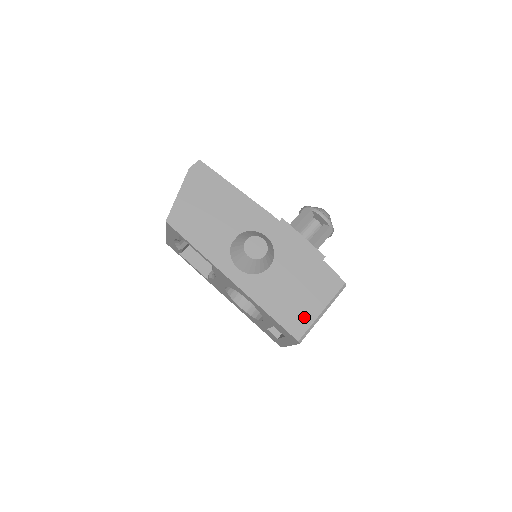
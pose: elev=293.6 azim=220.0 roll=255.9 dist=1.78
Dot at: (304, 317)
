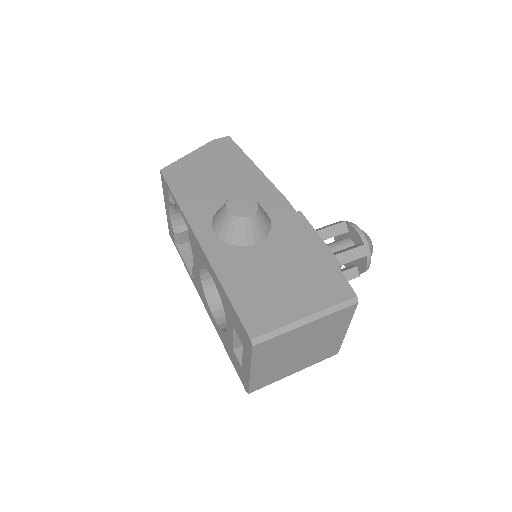
Dot at: (275, 313)
